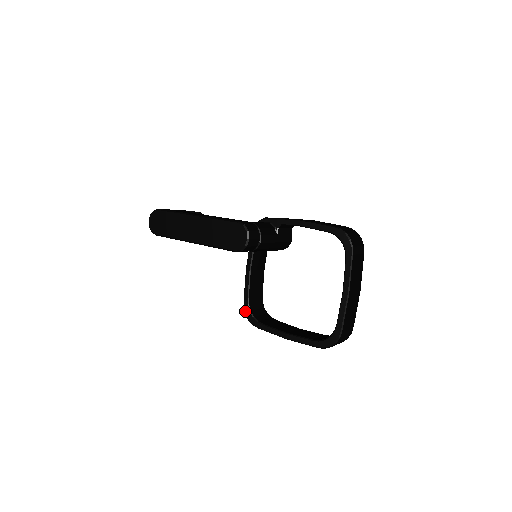
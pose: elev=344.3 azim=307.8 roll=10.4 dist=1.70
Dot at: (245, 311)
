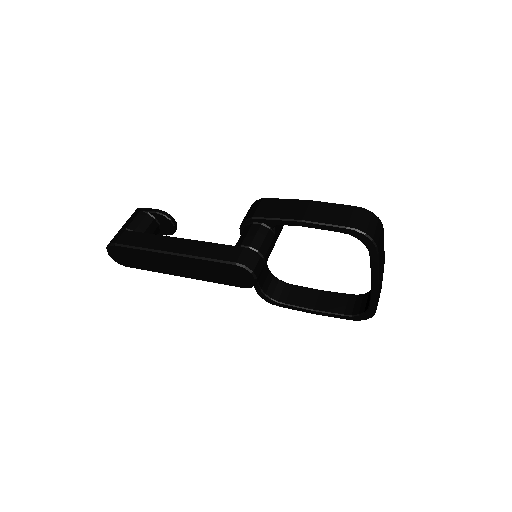
Dot at: (259, 295)
